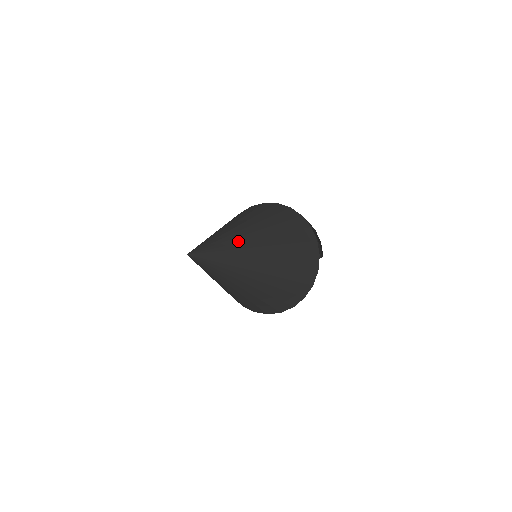
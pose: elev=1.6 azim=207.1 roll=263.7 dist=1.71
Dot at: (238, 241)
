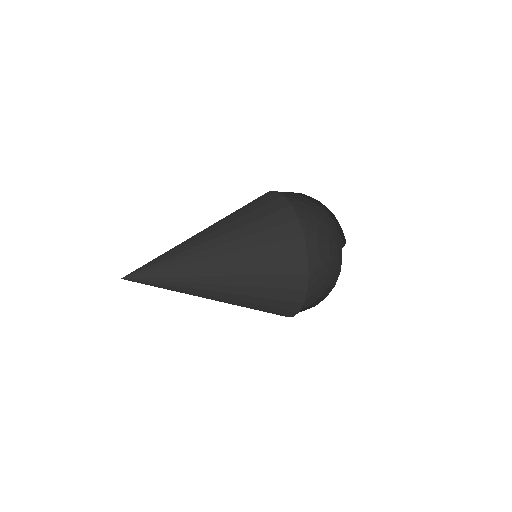
Dot at: (182, 250)
